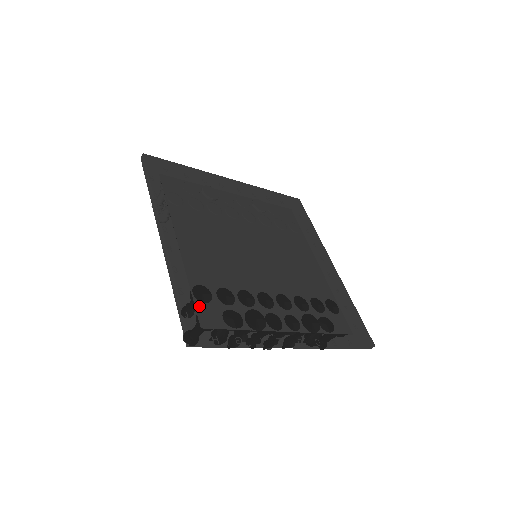
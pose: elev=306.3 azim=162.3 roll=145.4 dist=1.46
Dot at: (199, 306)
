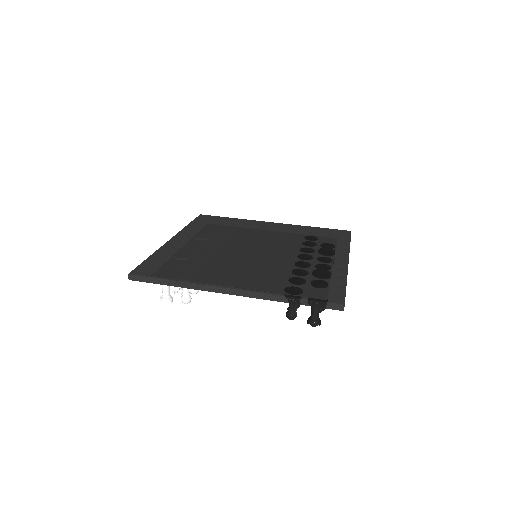
Dot at: (311, 292)
